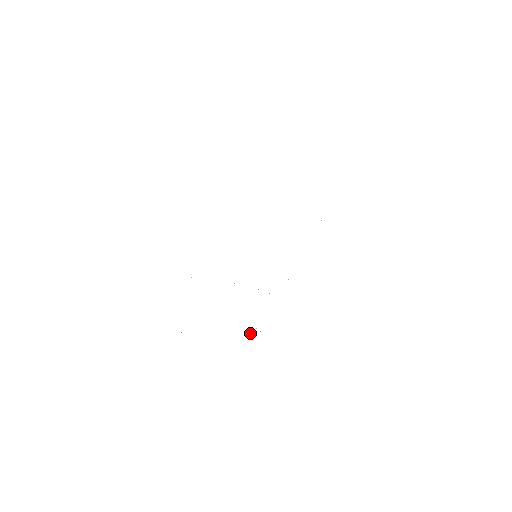
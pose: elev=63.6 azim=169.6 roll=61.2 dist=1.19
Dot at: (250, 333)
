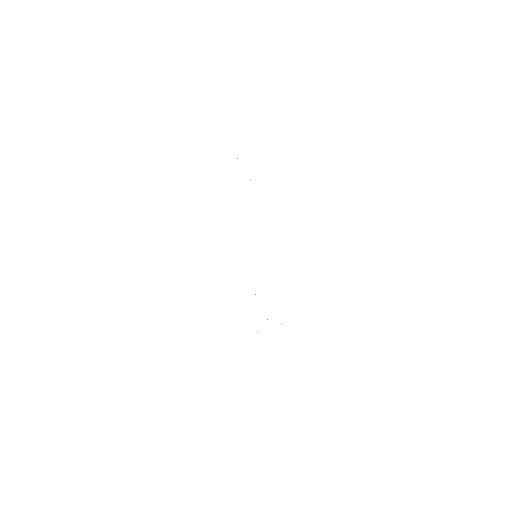
Dot at: occluded
